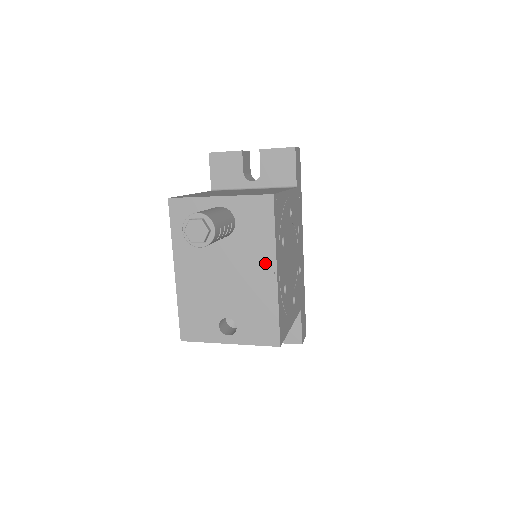
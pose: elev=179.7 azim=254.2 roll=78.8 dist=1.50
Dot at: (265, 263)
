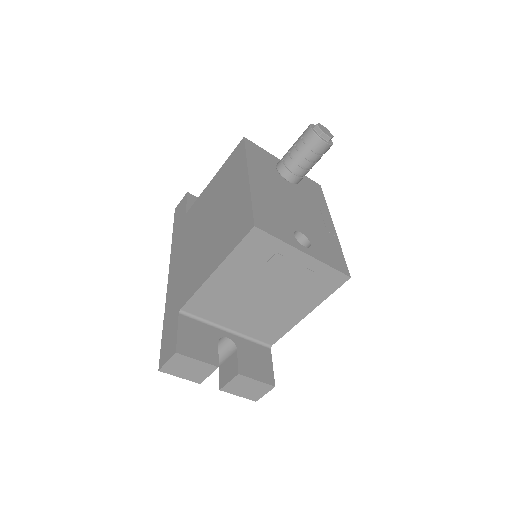
Dot at: (324, 215)
